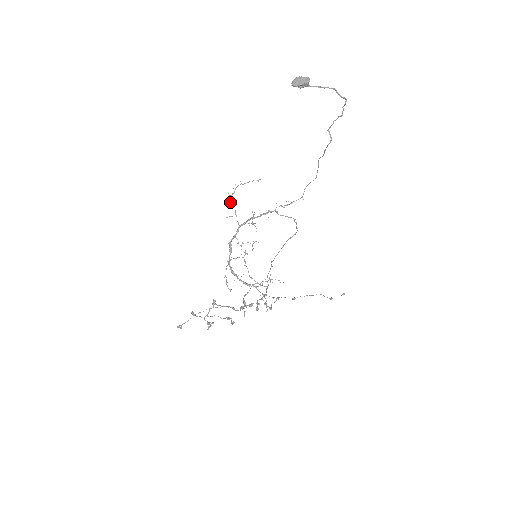
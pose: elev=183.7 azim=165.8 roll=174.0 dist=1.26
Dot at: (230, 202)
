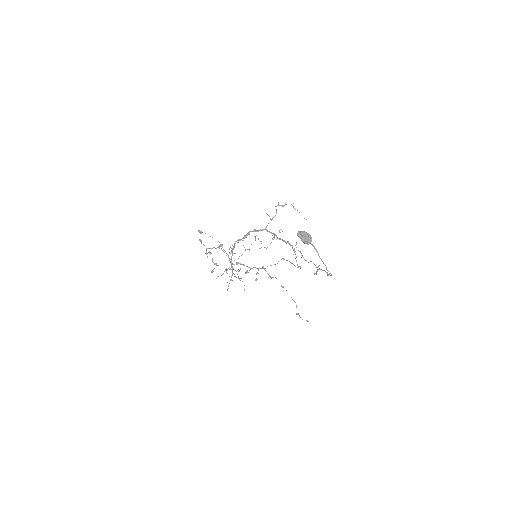
Dot at: occluded
